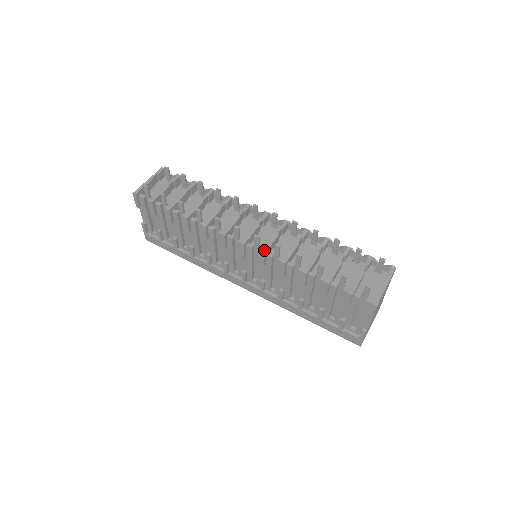
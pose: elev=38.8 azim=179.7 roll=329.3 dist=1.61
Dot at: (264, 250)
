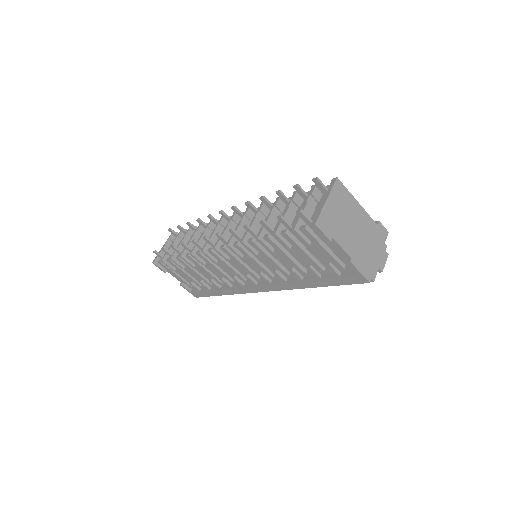
Dot at: (228, 242)
